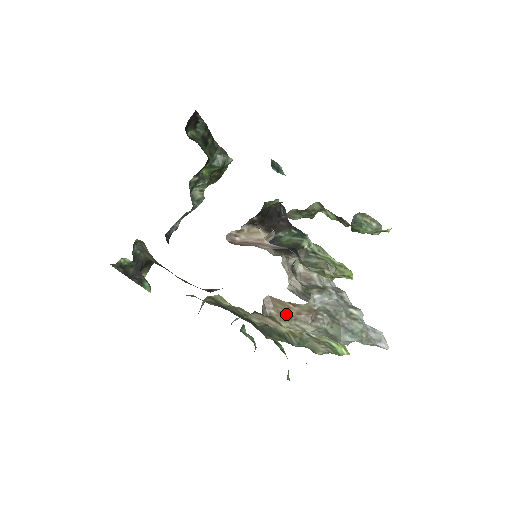
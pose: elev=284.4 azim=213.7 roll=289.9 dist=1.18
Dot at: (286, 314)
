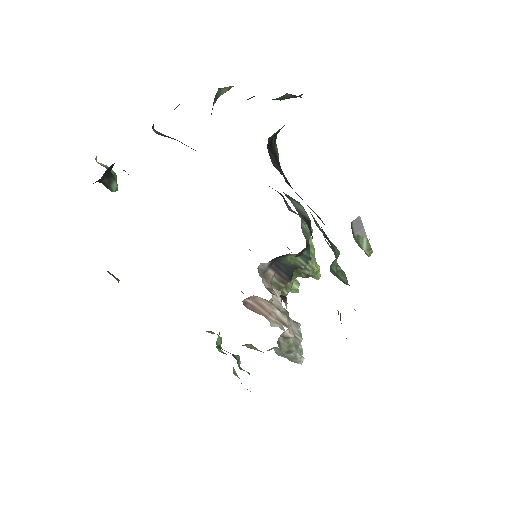
Dot at: occluded
